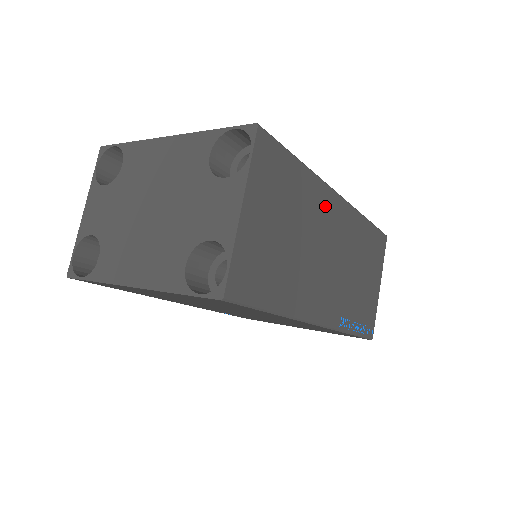
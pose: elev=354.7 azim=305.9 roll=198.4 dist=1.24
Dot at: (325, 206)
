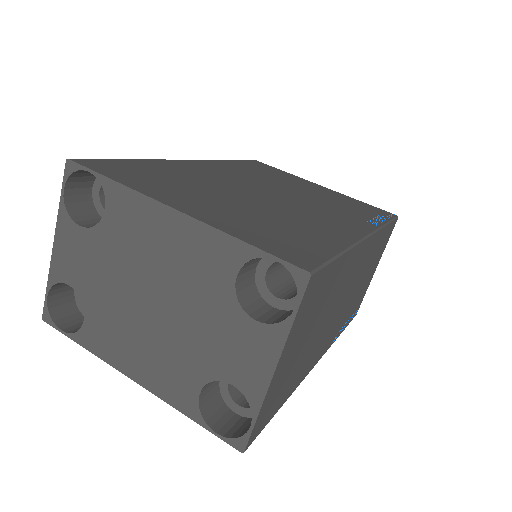
Dot at: (353, 264)
